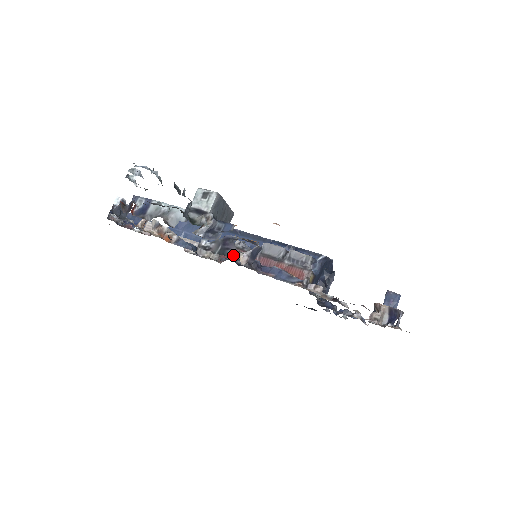
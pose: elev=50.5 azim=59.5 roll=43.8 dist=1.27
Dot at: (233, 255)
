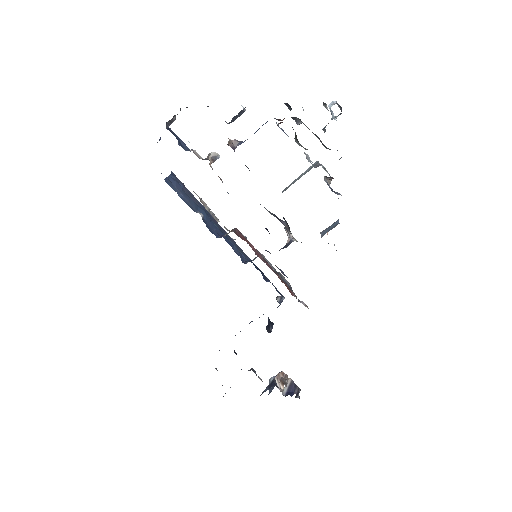
Dot at: (286, 228)
